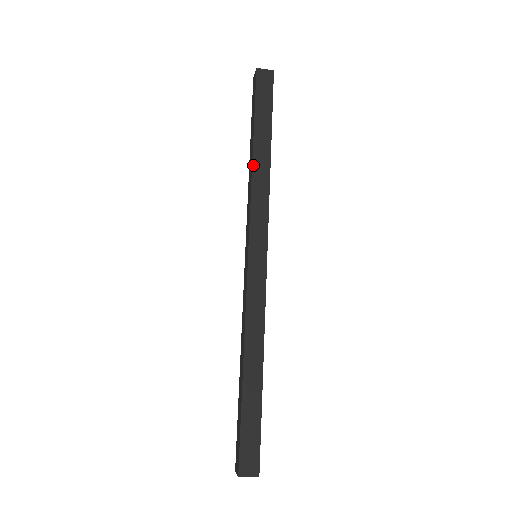
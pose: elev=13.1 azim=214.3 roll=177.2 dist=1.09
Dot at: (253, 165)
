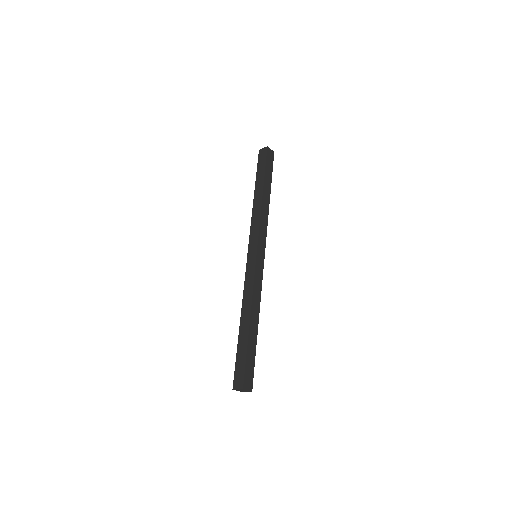
Dot at: (253, 204)
